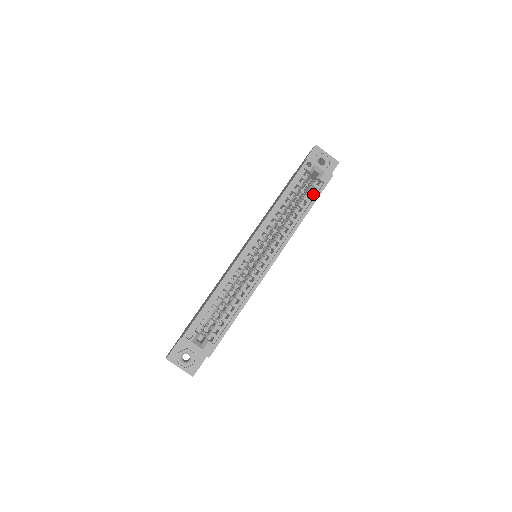
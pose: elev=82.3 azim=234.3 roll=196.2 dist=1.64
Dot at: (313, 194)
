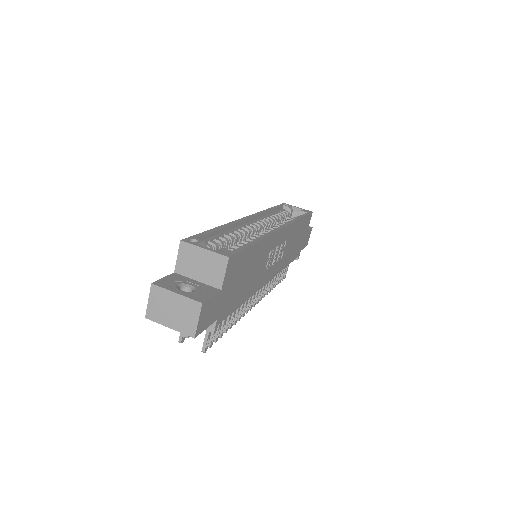
Dot at: occluded
